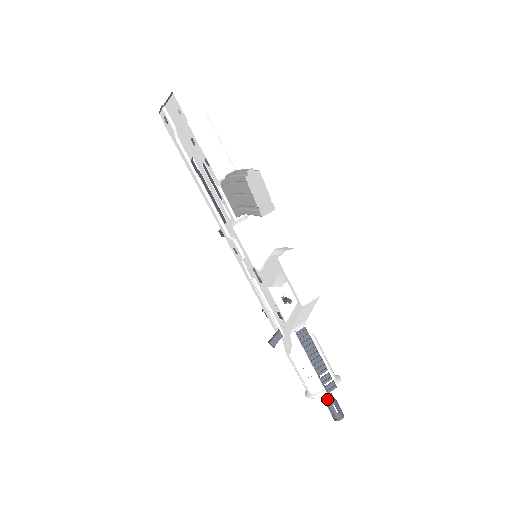
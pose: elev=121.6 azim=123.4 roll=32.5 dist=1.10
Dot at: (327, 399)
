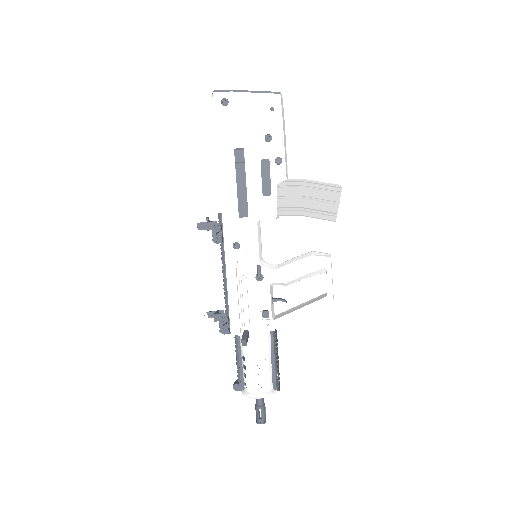
Dot at: (262, 401)
